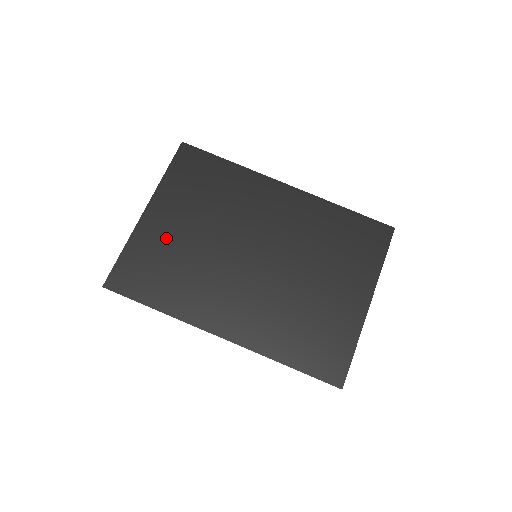
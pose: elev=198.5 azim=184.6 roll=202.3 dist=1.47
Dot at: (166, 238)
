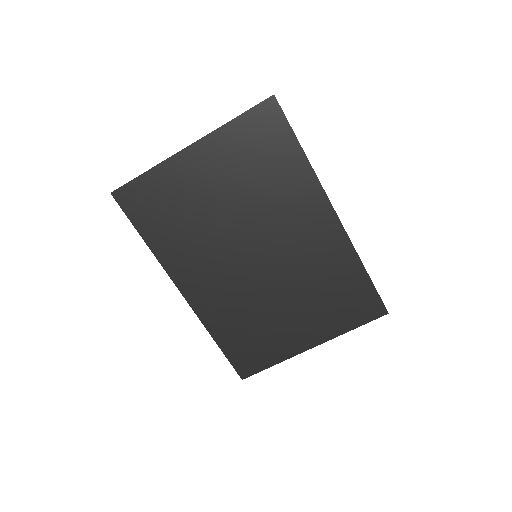
Dot at: (191, 188)
